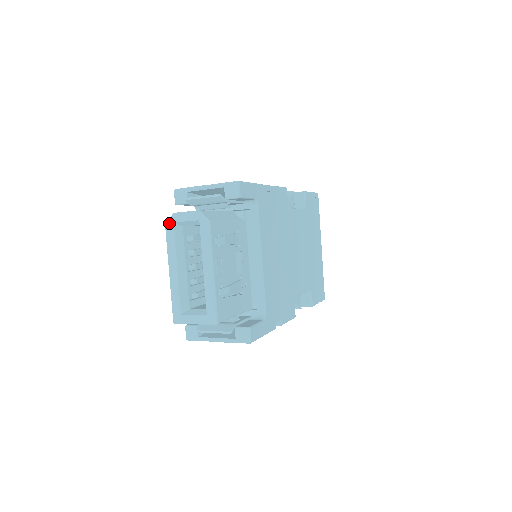
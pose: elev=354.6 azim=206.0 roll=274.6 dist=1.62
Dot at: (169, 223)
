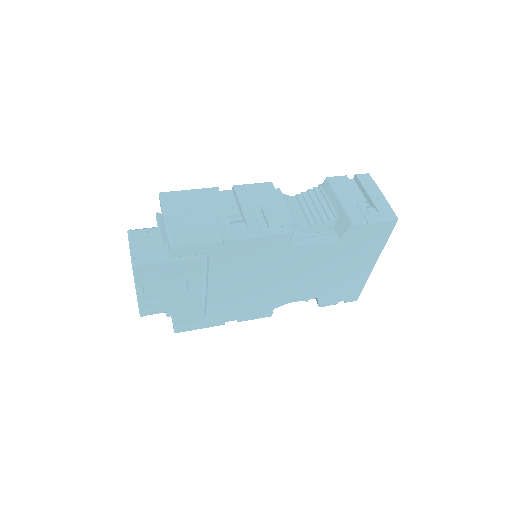
Dot at: occluded
